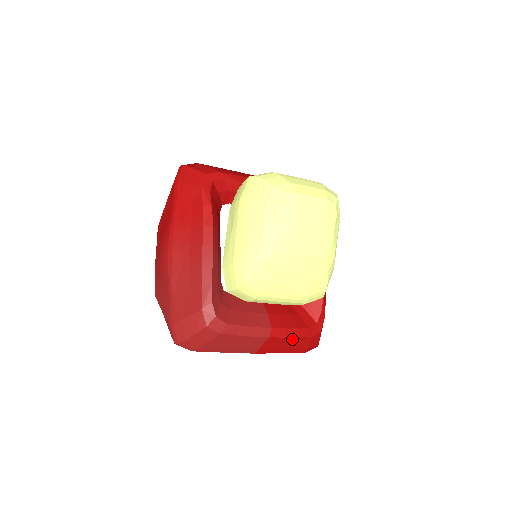
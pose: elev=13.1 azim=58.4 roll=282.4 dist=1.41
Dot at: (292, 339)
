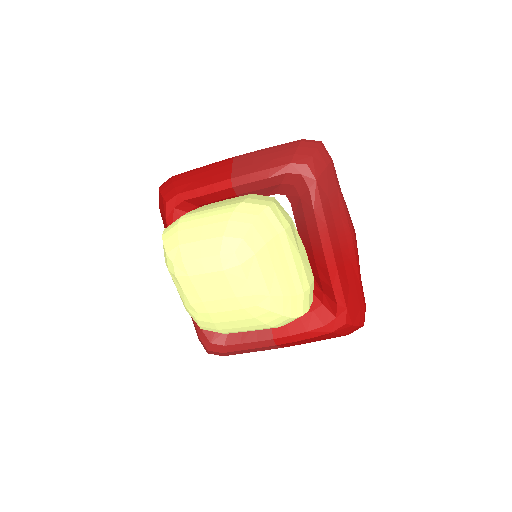
Dot at: (308, 339)
